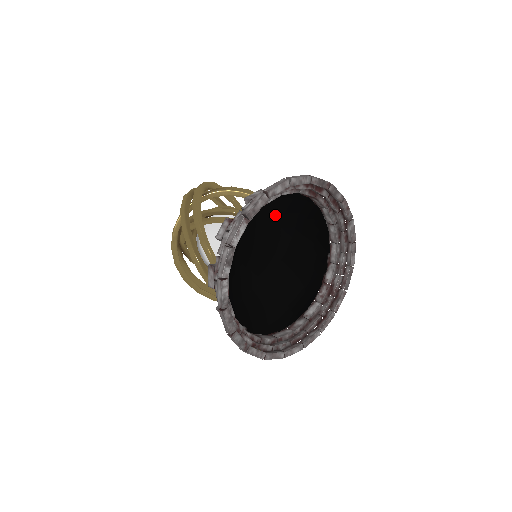
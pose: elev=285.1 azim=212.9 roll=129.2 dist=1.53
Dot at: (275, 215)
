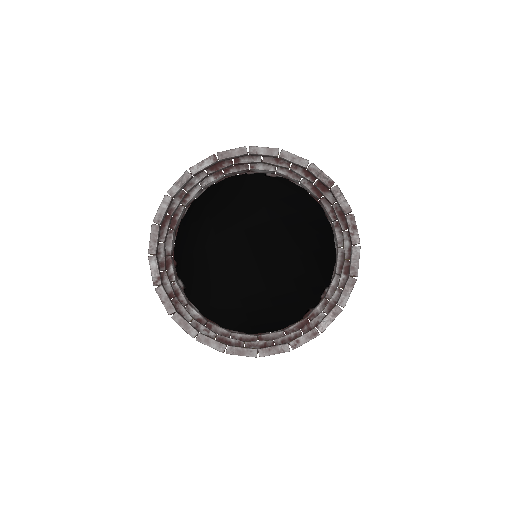
Dot at: (268, 195)
